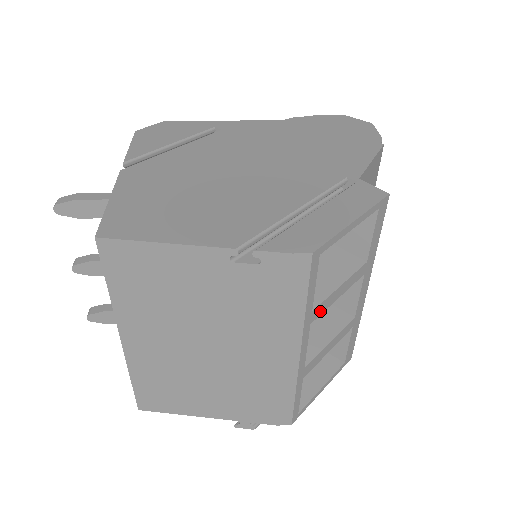
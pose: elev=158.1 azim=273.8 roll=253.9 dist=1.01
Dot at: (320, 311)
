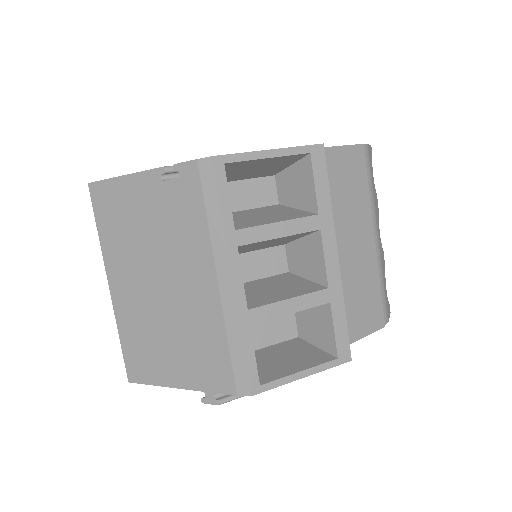
Dot at: (250, 238)
